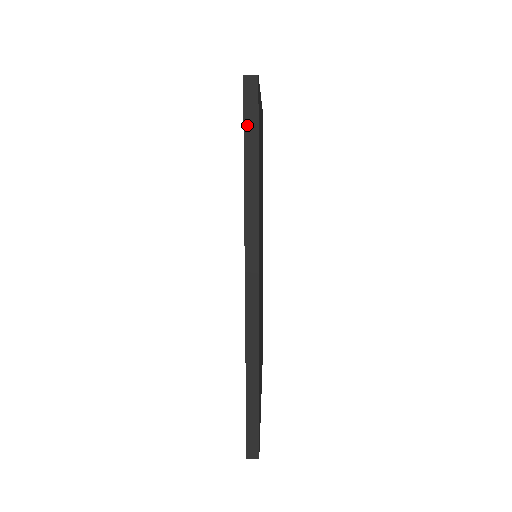
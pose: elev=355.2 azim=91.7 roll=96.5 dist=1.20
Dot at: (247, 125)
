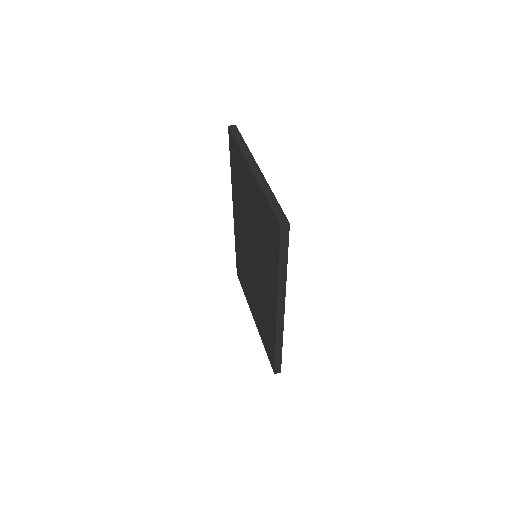
Dot at: (281, 248)
